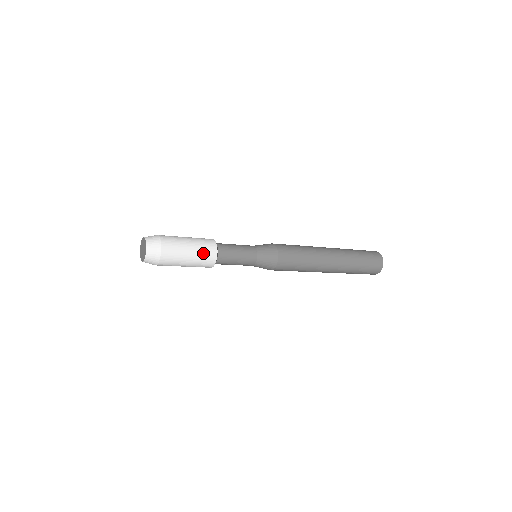
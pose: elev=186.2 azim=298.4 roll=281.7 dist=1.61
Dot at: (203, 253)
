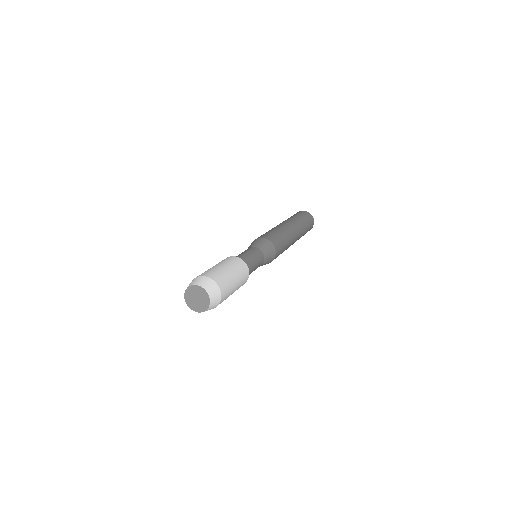
Dot at: (240, 270)
